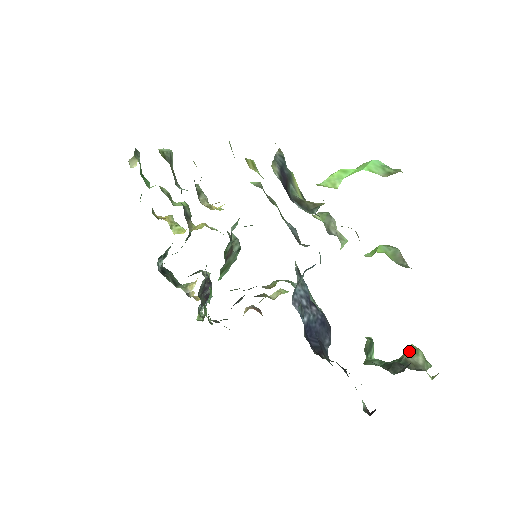
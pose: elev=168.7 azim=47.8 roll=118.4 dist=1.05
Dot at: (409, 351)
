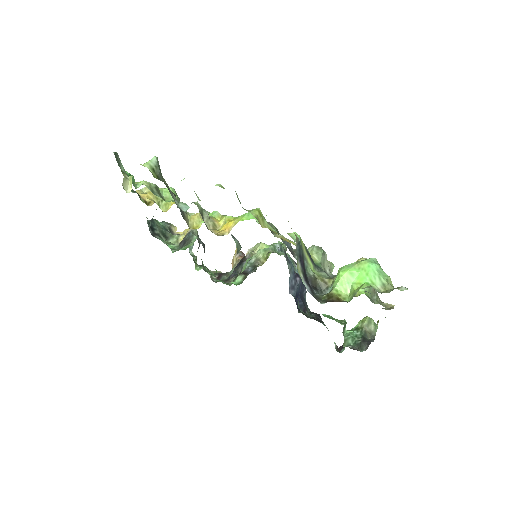
Dot at: (366, 322)
